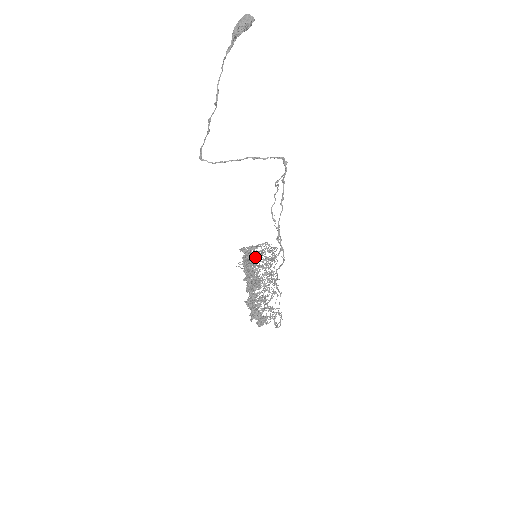
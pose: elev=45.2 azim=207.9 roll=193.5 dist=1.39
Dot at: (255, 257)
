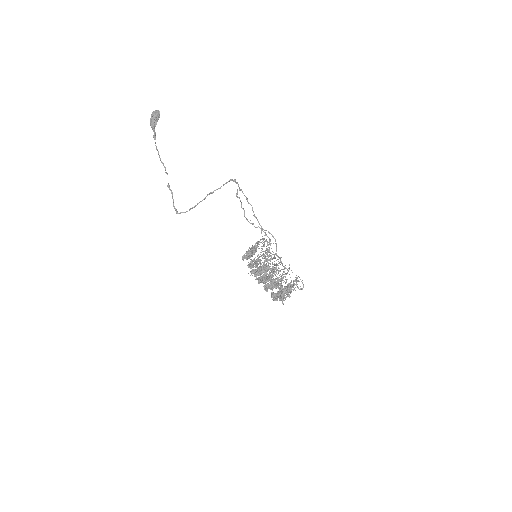
Dot at: (255, 249)
